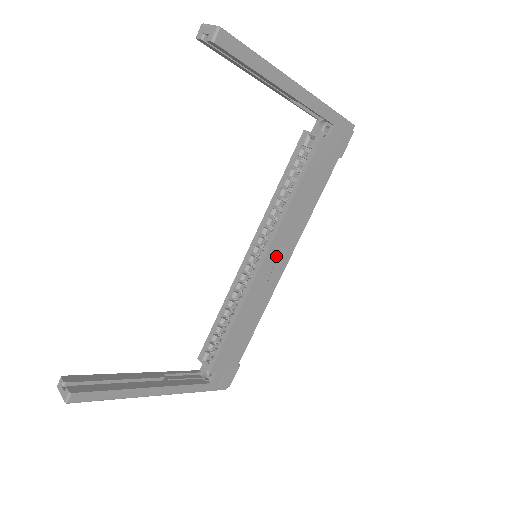
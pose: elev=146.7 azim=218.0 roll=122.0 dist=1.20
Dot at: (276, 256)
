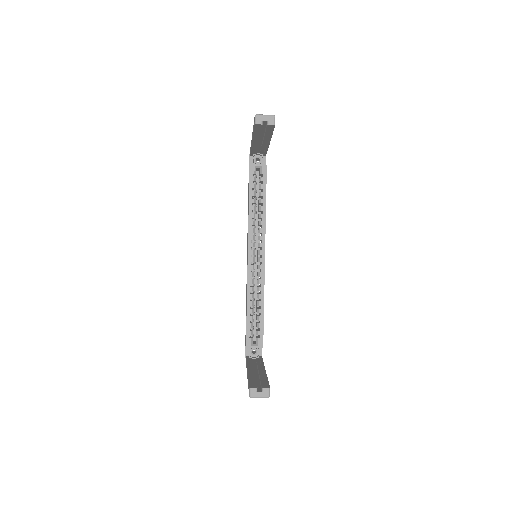
Dot at: occluded
